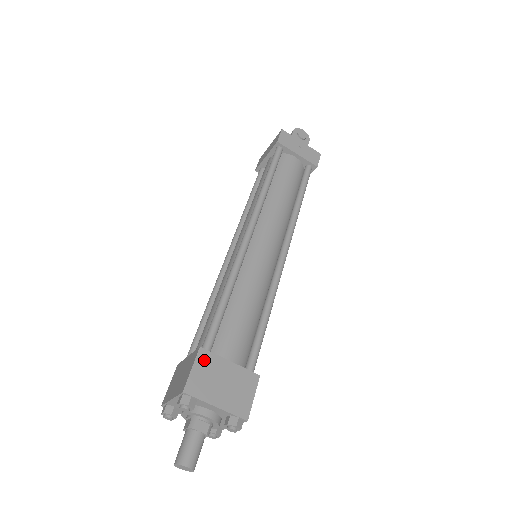
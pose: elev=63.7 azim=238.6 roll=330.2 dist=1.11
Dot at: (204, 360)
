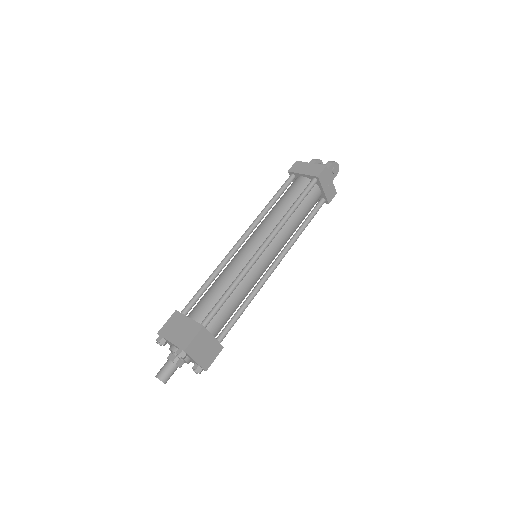
Dot at: (202, 334)
